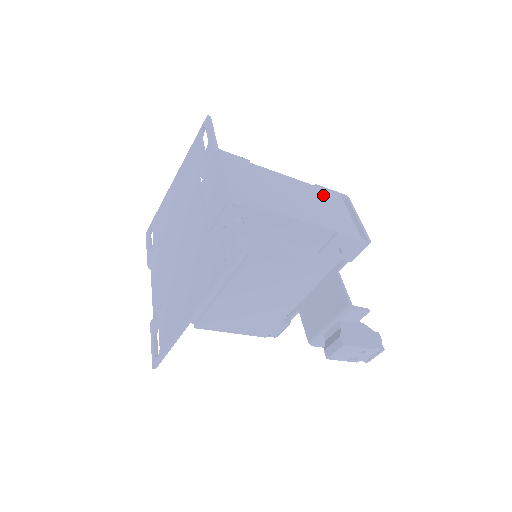
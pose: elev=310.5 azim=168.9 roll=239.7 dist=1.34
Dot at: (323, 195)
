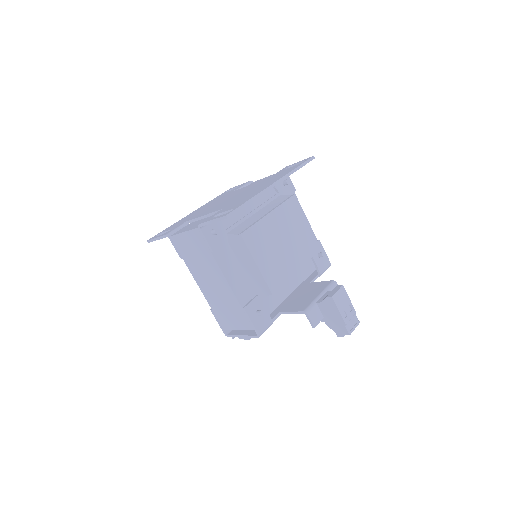
Dot at: occluded
